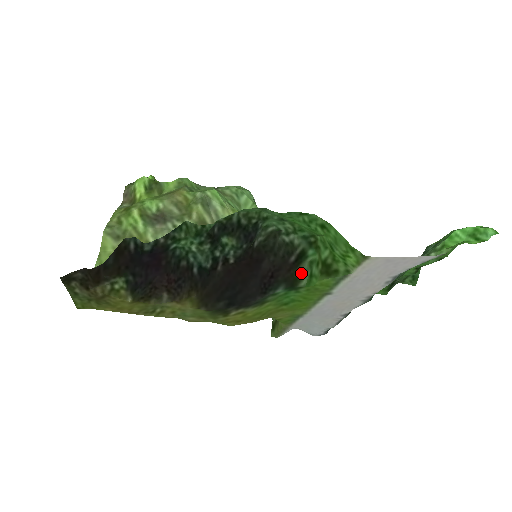
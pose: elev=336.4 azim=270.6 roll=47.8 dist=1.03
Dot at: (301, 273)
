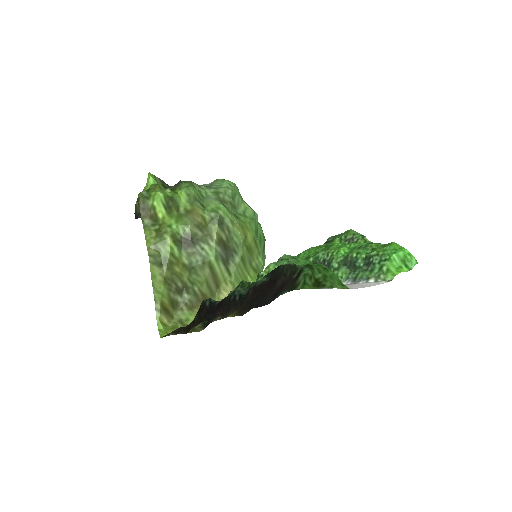
Dot at: (298, 282)
